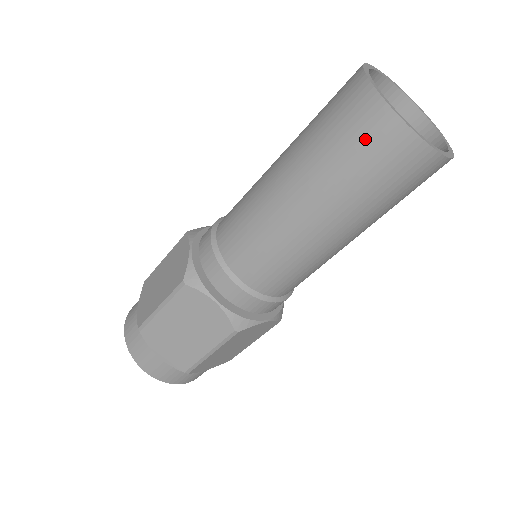
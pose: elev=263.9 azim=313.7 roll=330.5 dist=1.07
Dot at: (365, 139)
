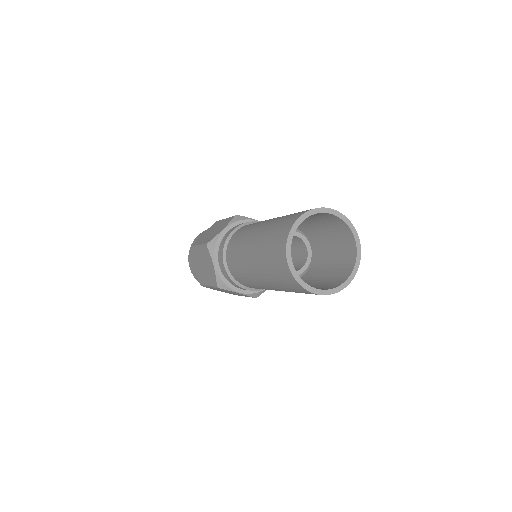
Dot at: (296, 290)
